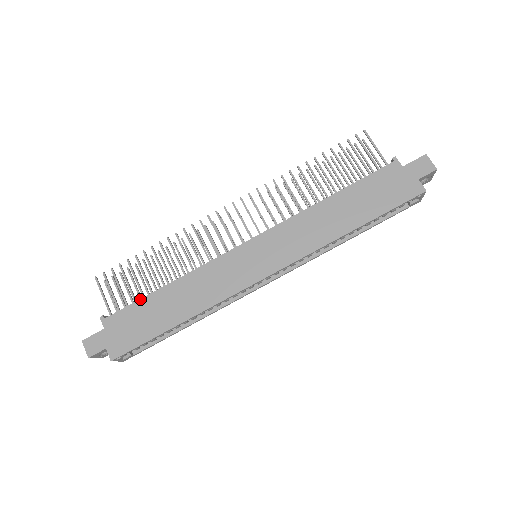
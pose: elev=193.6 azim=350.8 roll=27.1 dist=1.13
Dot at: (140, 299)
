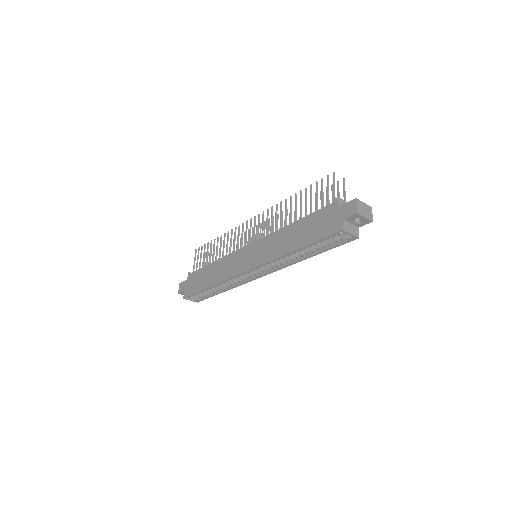
Dot at: (202, 267)
